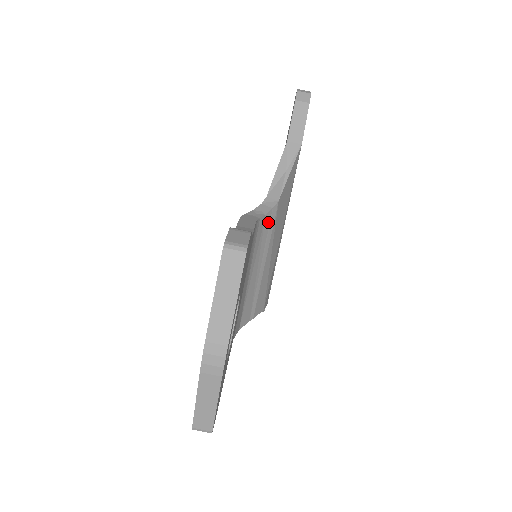
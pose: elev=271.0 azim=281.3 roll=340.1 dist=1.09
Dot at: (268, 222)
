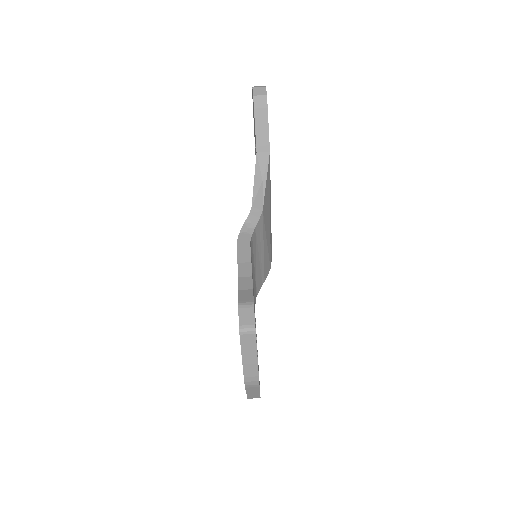
Dot at: (258, 228)
